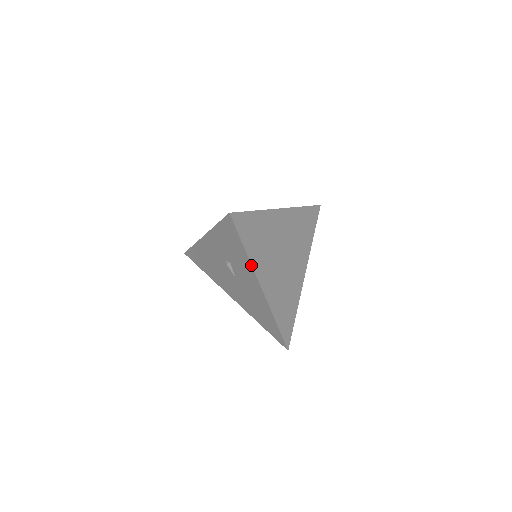
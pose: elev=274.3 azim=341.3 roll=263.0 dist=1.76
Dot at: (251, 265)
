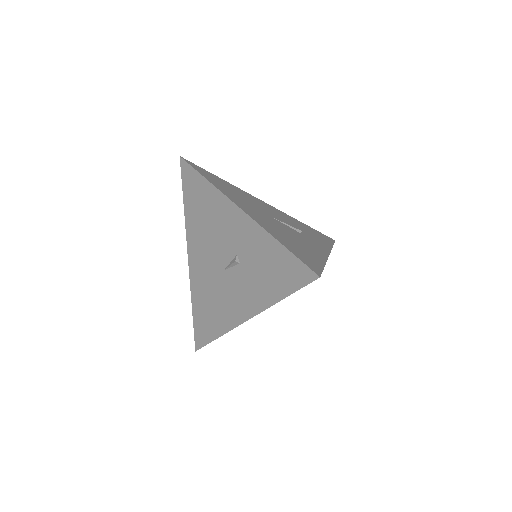
Dot at: (268, 307)
